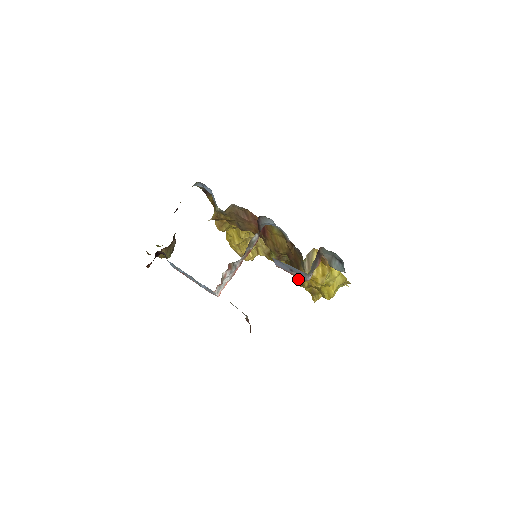
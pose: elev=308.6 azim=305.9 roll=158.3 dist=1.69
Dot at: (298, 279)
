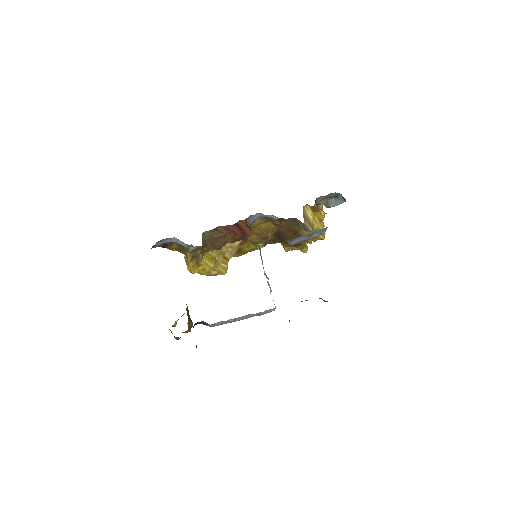
Dot at: (299, 243)
